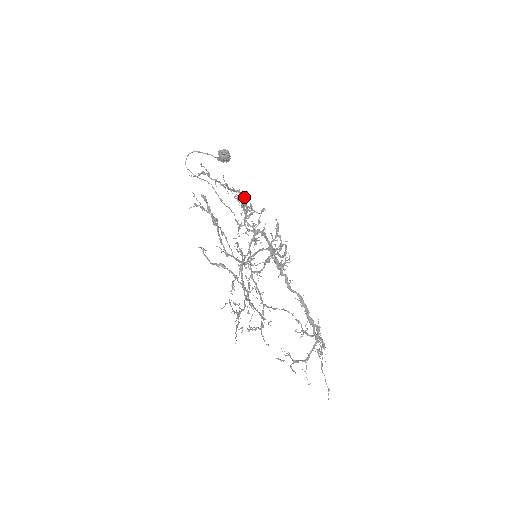
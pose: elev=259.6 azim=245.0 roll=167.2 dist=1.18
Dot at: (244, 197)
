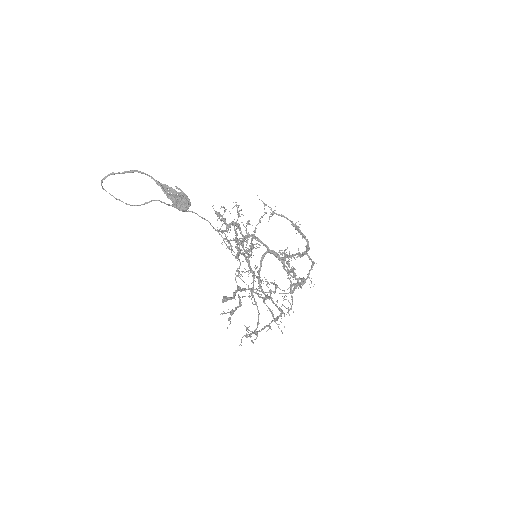
Dot at: (249, 262)
